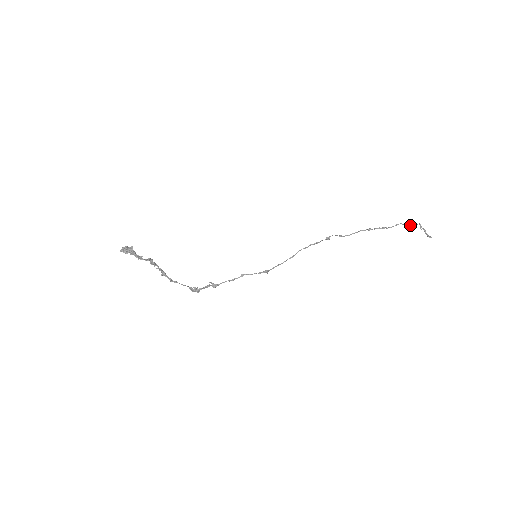
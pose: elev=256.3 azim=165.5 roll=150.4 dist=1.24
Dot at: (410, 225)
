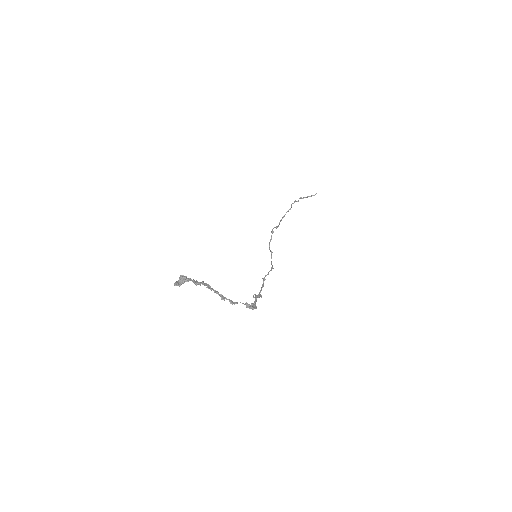
Dot at: occluded
